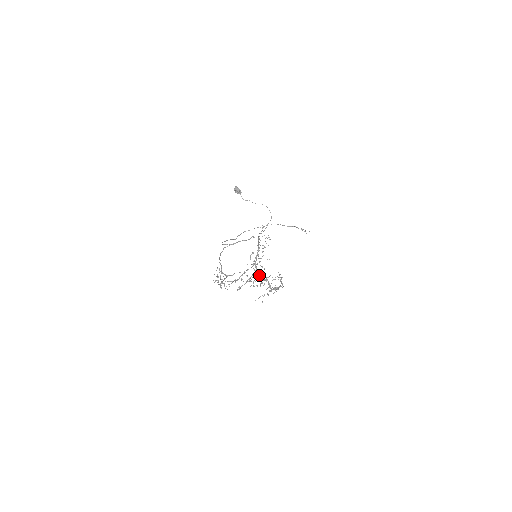
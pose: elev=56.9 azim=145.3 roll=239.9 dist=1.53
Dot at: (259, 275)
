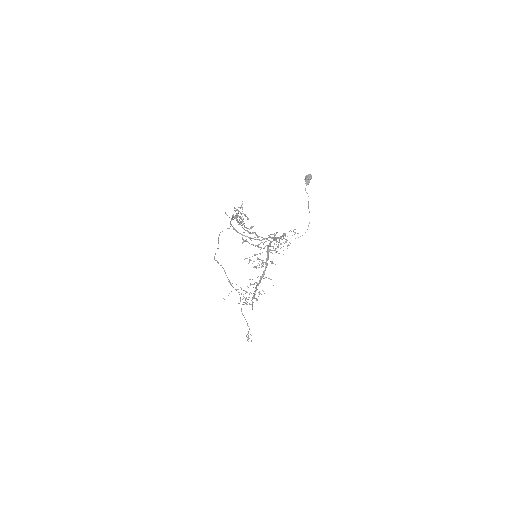
Dot at: (269, 251)
